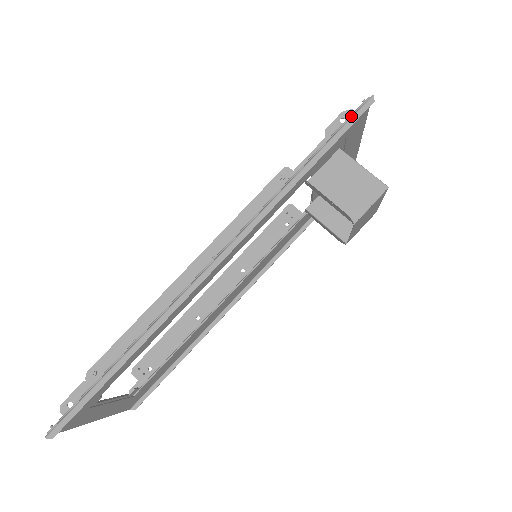
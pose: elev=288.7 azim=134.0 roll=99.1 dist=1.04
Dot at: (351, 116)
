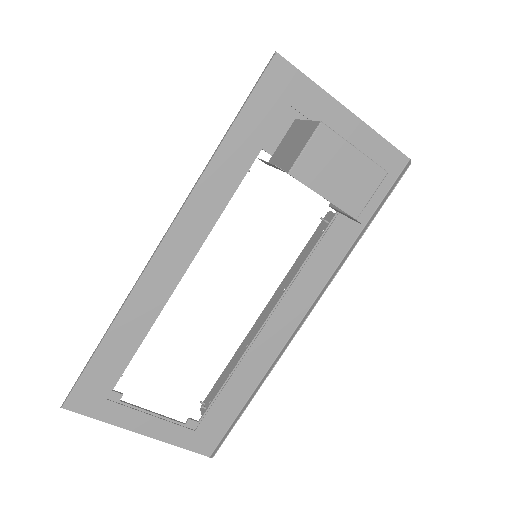
Dot at: (259, 79)
